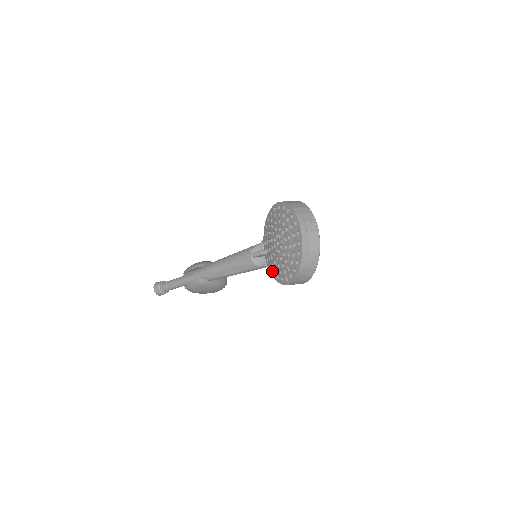
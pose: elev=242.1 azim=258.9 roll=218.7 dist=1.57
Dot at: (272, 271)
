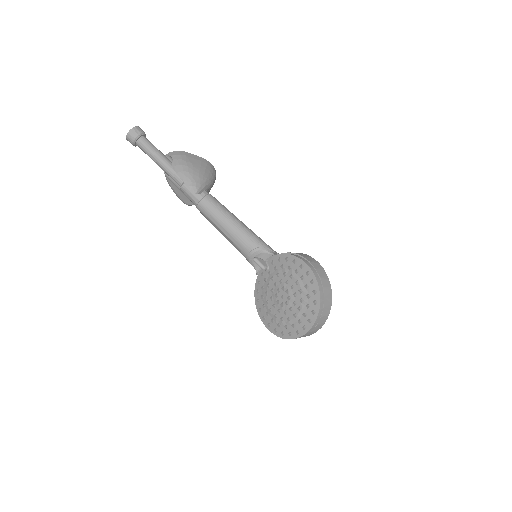
Dot at: (258, 288)
